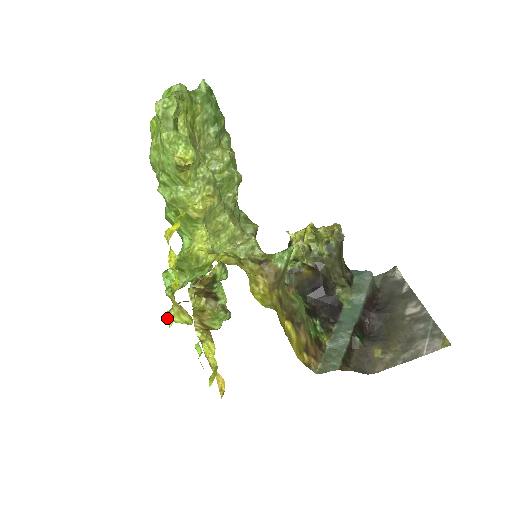
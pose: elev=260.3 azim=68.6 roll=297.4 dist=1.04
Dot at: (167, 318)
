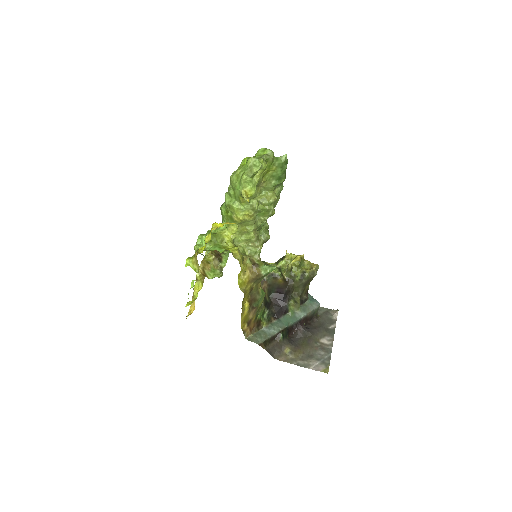
Dot at: (187, 261)
